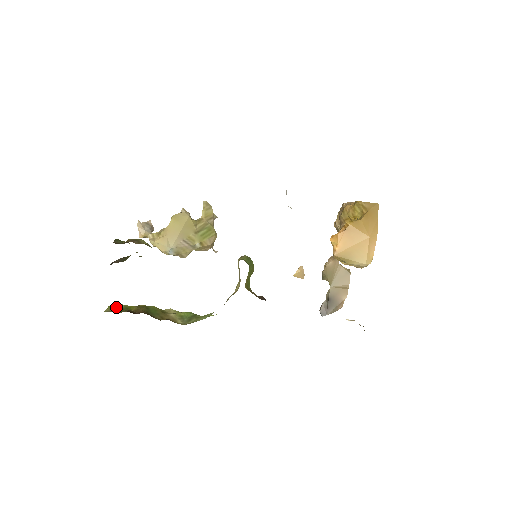
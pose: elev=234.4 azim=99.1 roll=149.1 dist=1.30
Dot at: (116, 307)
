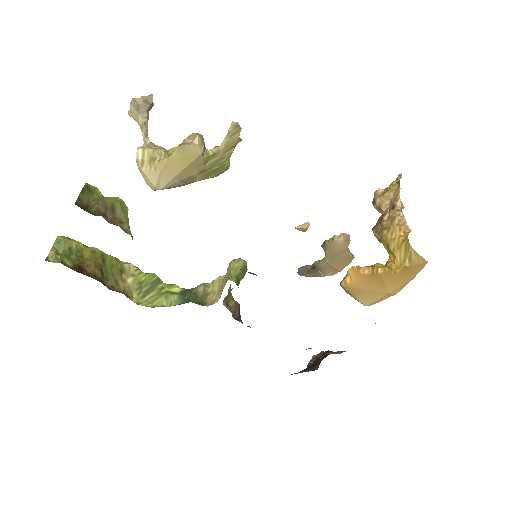
Dot at: (65, 247)
